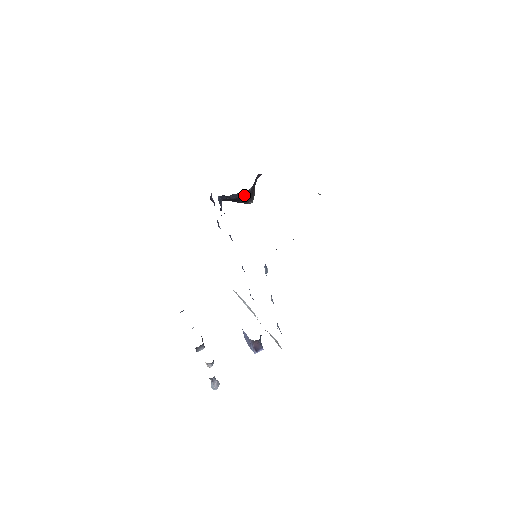
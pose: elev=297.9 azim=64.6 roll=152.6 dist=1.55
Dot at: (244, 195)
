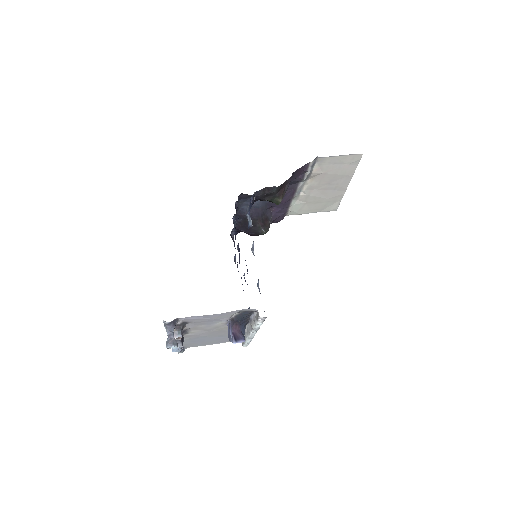
Dot at: (254, 214)
